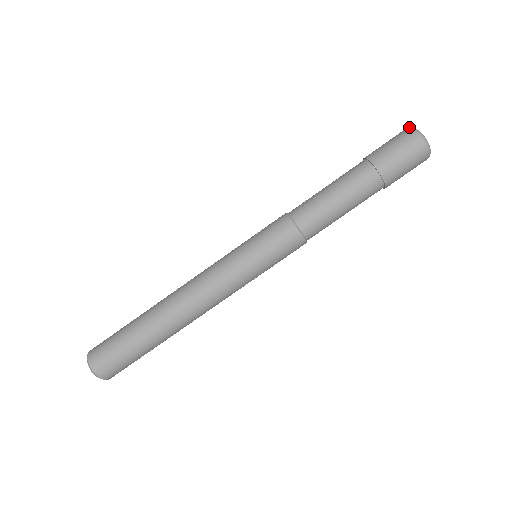
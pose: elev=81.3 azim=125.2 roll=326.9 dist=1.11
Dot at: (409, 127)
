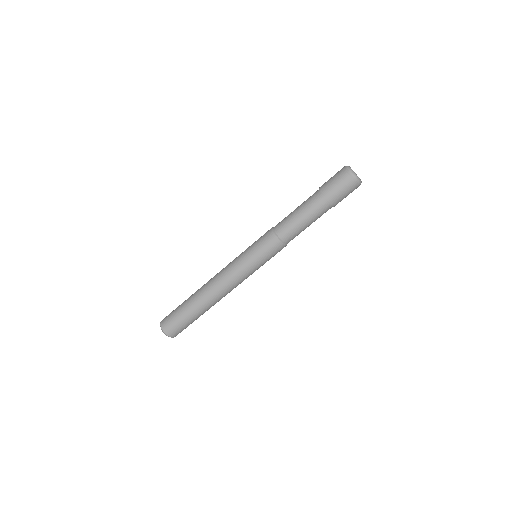
Dot at: occluded
